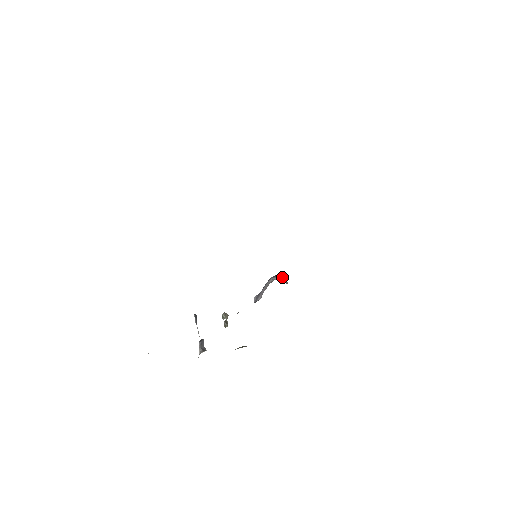
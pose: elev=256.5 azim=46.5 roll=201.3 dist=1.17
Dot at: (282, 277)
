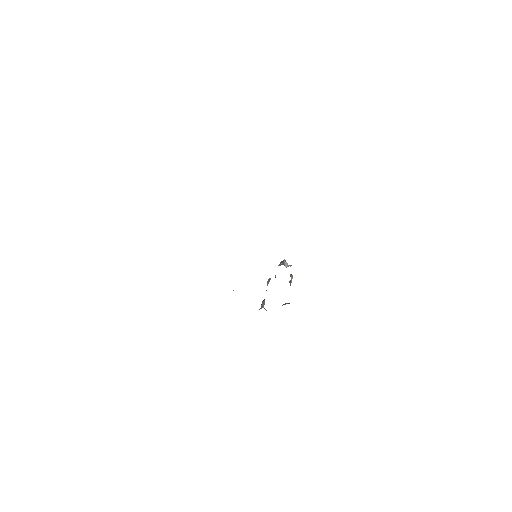
Dot at: (284, 263)
